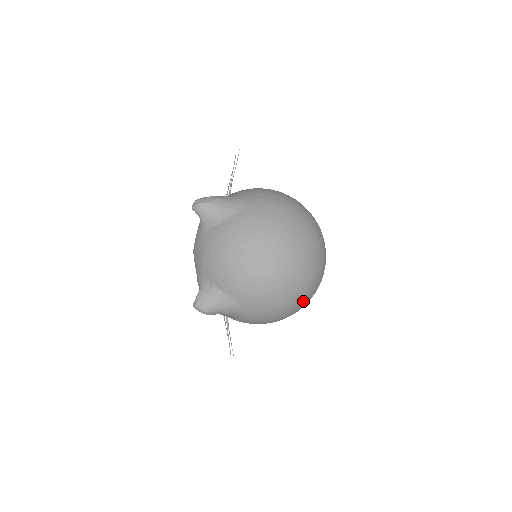
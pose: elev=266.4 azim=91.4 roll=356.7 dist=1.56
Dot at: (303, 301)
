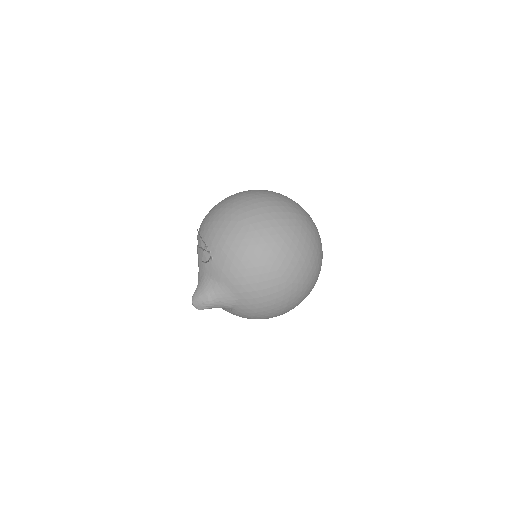
Dot at: occluded
